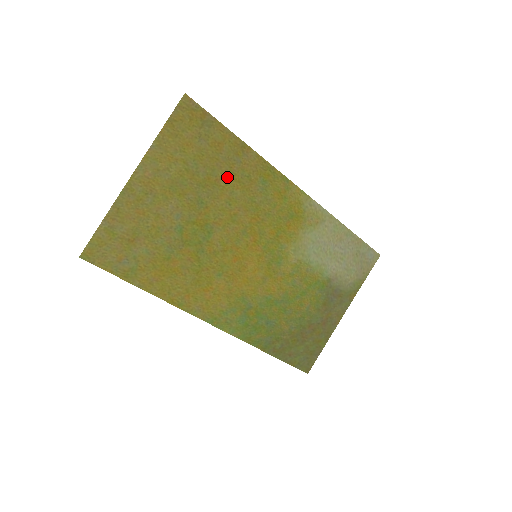
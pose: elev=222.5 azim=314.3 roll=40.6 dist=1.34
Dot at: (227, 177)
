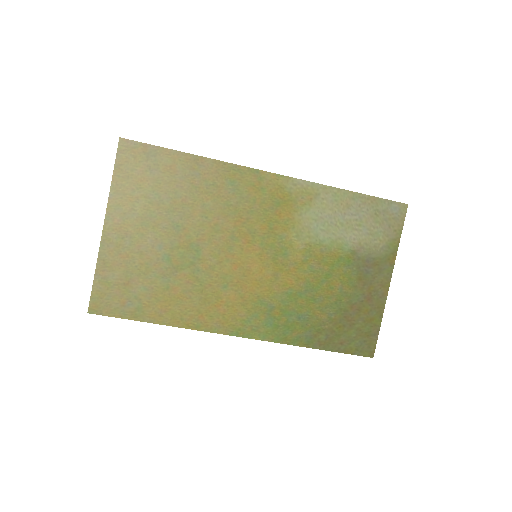
Dot at: (192, 193)
